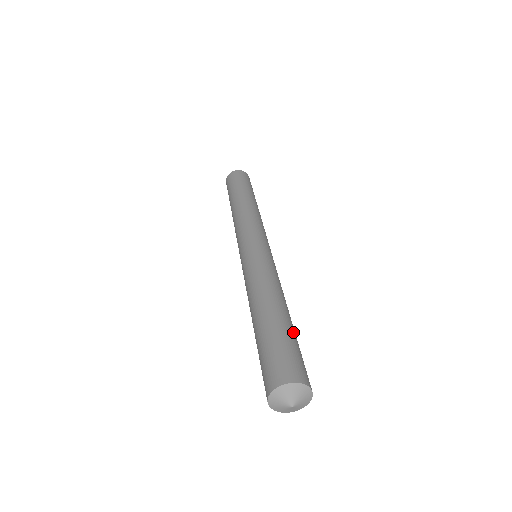
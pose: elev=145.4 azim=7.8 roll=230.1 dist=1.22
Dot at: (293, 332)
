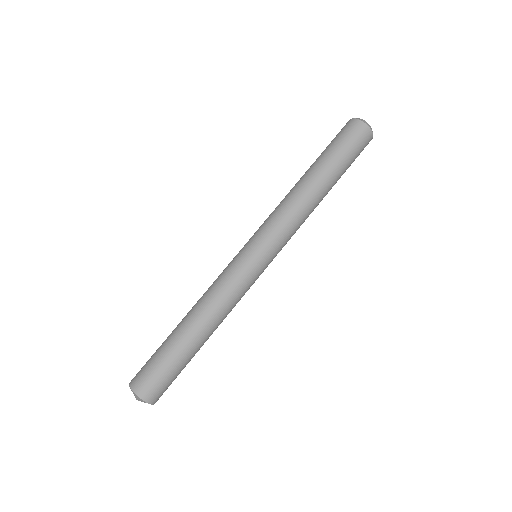
Dot at: occluded
